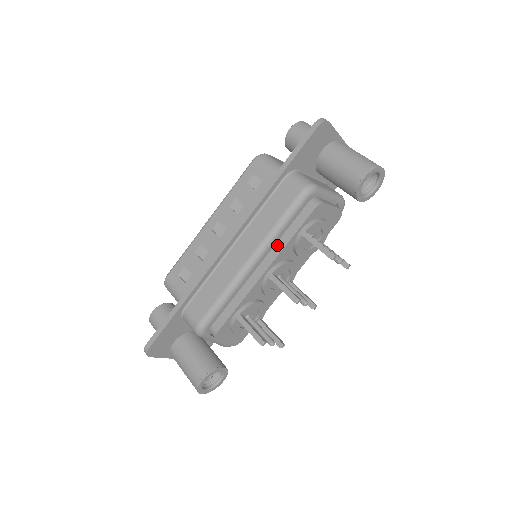
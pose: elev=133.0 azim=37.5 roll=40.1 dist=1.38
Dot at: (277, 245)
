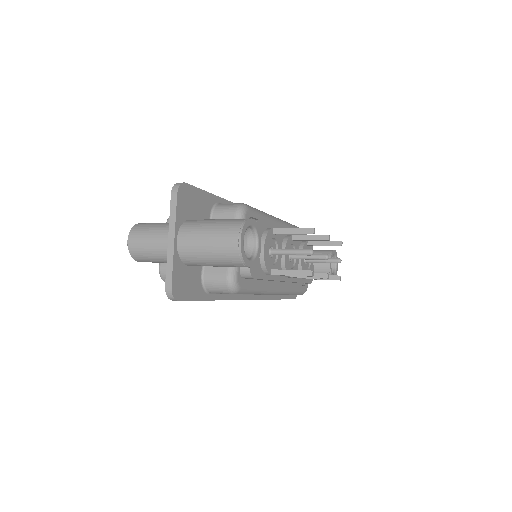
Dot at: occluded
